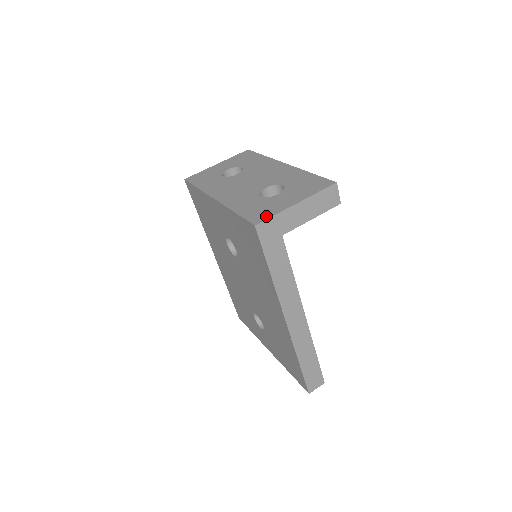
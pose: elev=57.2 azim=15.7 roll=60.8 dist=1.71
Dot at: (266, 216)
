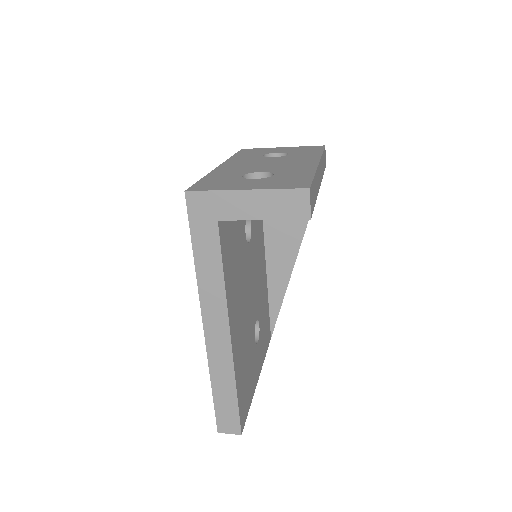
Dot at: (206, 188)
